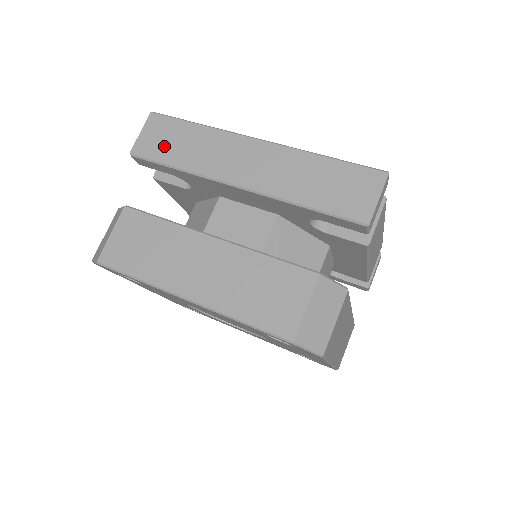
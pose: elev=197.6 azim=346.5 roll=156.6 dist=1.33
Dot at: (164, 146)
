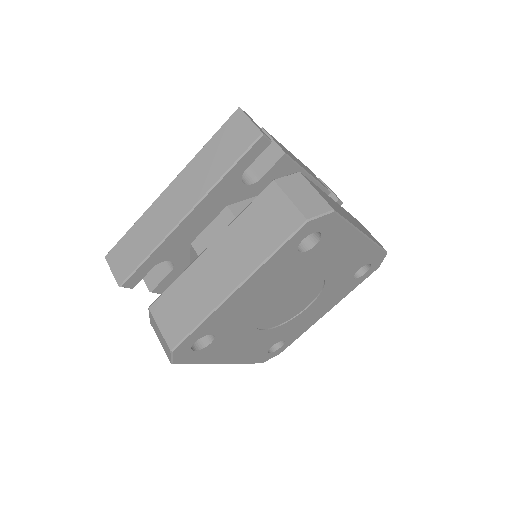
Dot at: (130, 257)
